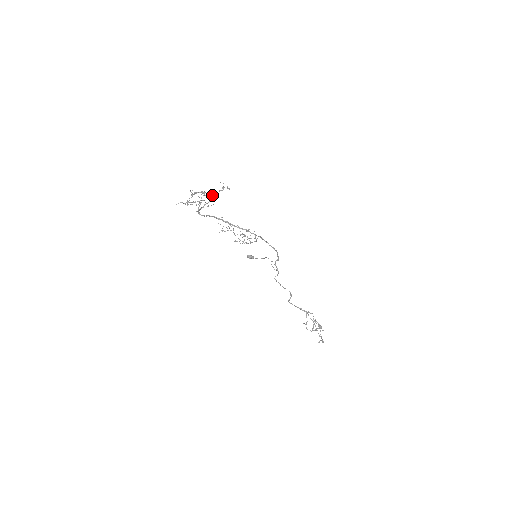
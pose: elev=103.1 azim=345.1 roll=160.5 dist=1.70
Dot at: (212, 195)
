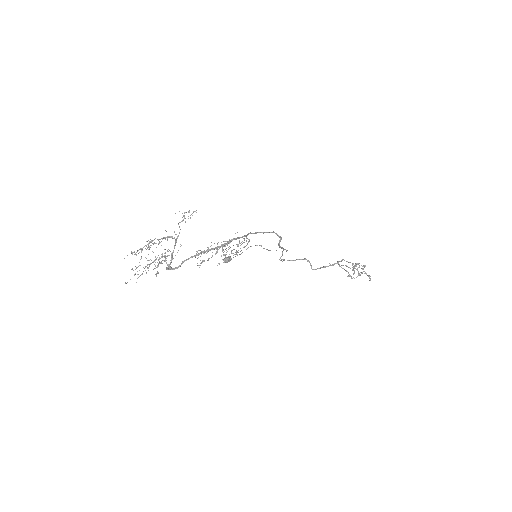
Dot at: (171, 236)
